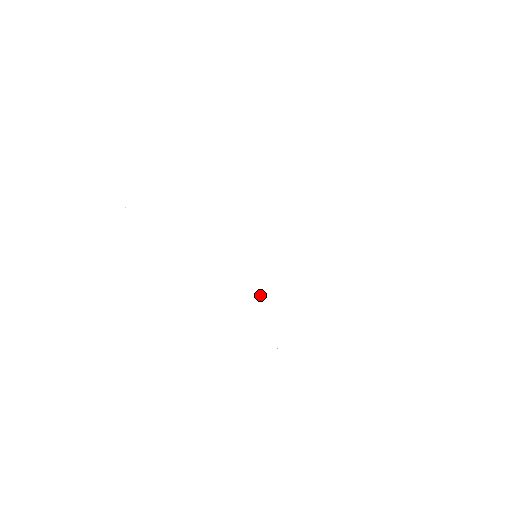
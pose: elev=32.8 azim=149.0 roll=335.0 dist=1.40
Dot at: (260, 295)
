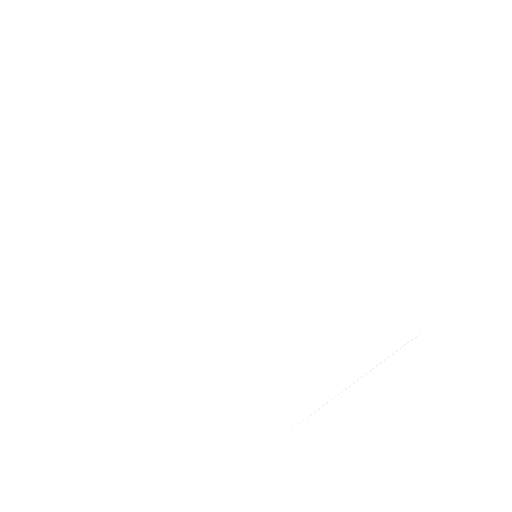
Dot at: (252, 306)
